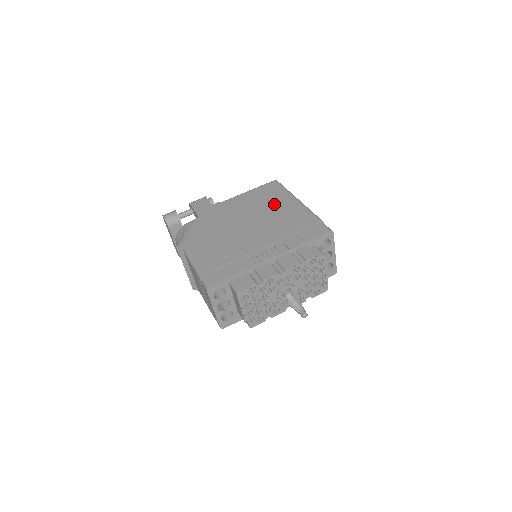
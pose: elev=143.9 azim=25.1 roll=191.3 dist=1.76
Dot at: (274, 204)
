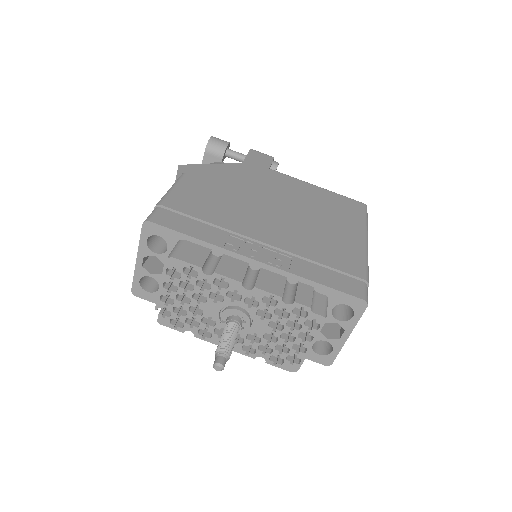
Dot at: (334, 219)
